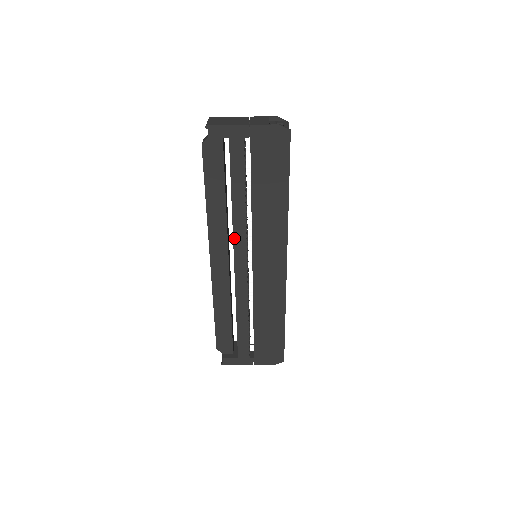
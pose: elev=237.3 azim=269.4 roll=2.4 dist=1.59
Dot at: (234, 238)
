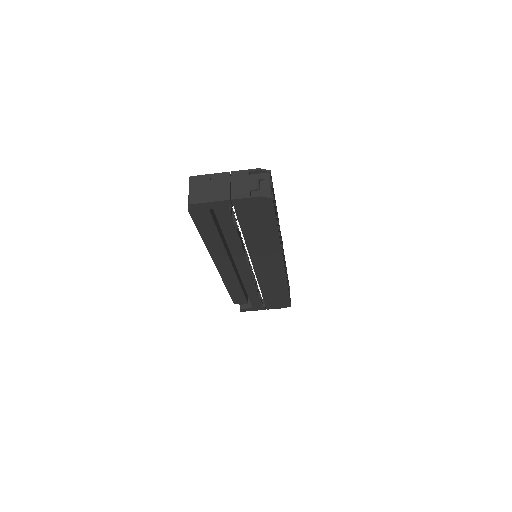
Dot at: (234, 258)
